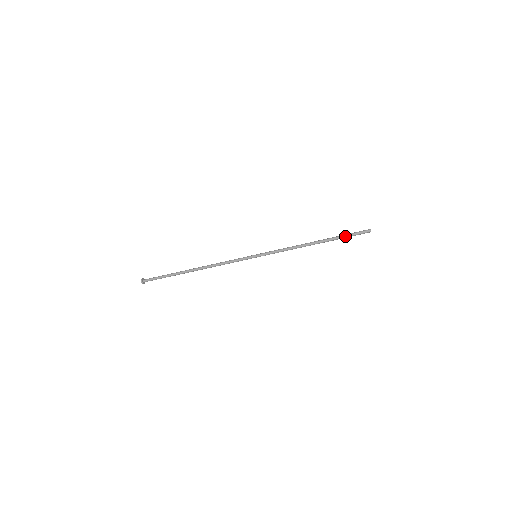
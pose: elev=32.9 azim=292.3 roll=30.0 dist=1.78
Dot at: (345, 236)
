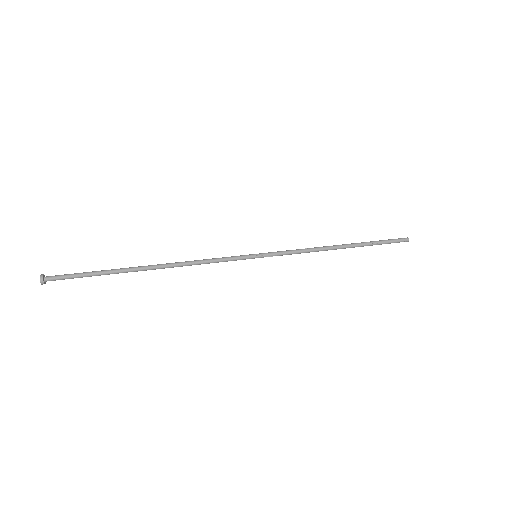
Dot at: (379, 243)
